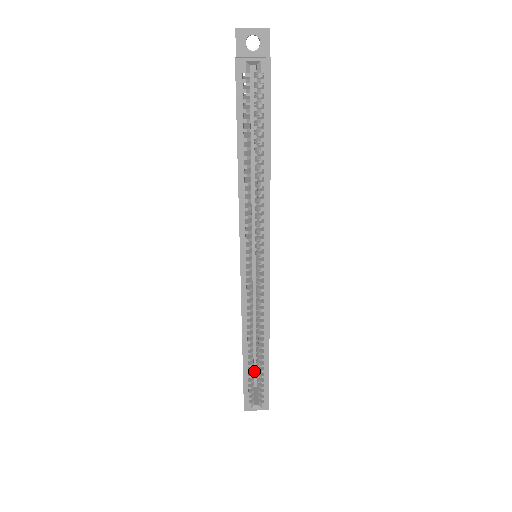
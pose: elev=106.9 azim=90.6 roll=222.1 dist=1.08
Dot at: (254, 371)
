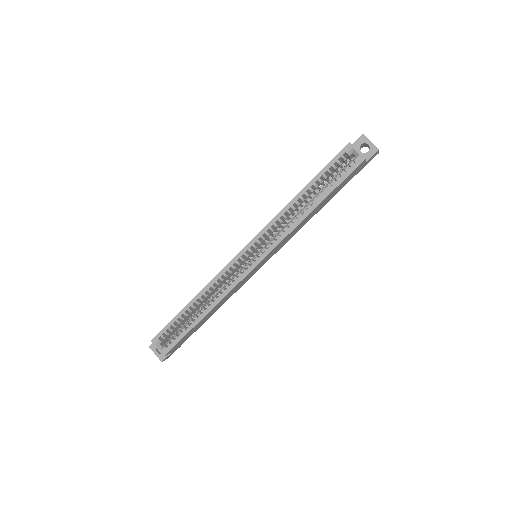
Dot at: occluded
